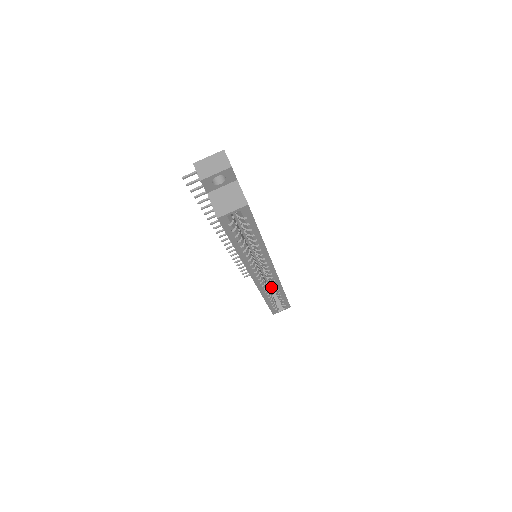
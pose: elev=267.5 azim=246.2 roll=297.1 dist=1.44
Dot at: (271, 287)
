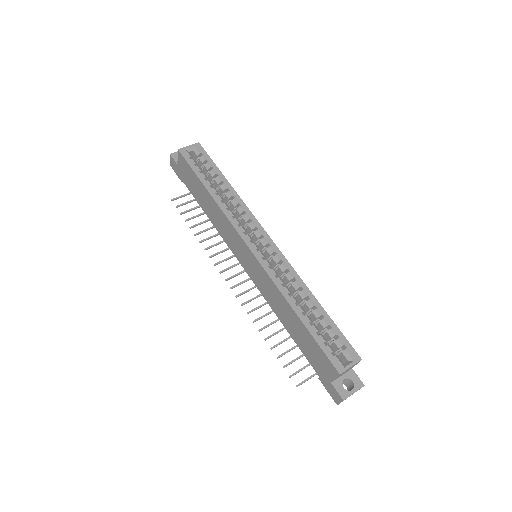
Dot at: (299, 304)
